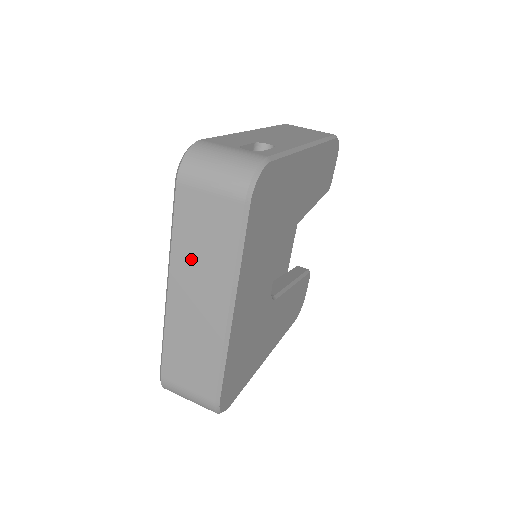
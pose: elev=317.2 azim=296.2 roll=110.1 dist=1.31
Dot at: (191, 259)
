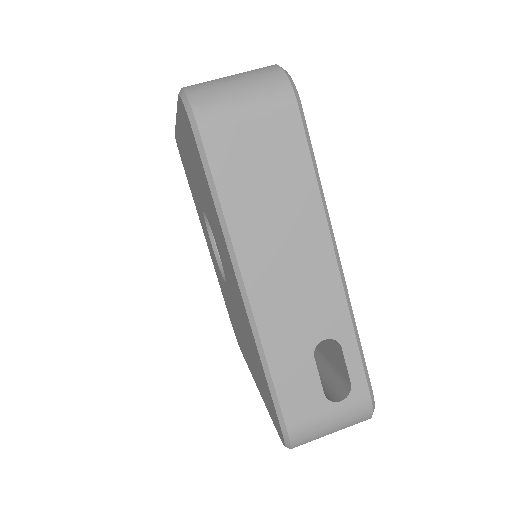
Dot at: occluded
